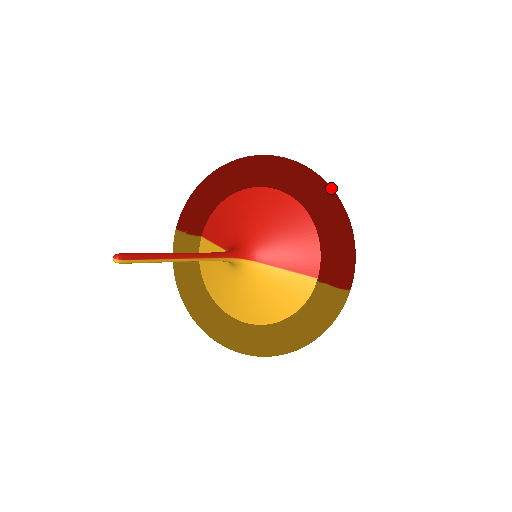
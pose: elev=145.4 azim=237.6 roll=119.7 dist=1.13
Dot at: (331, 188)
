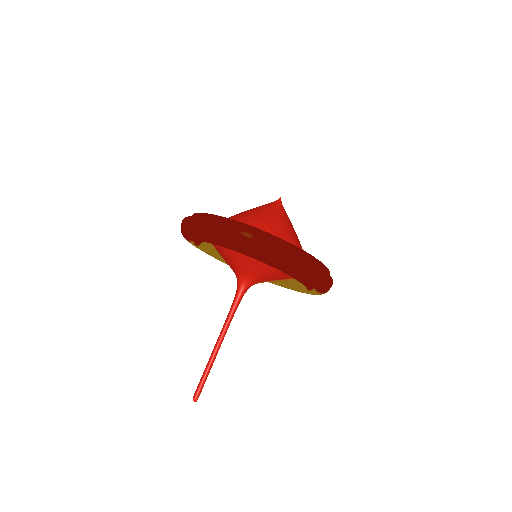
Dot at: (297, 259)
